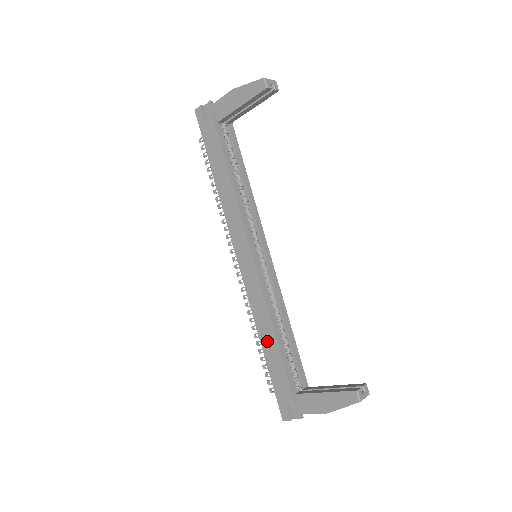
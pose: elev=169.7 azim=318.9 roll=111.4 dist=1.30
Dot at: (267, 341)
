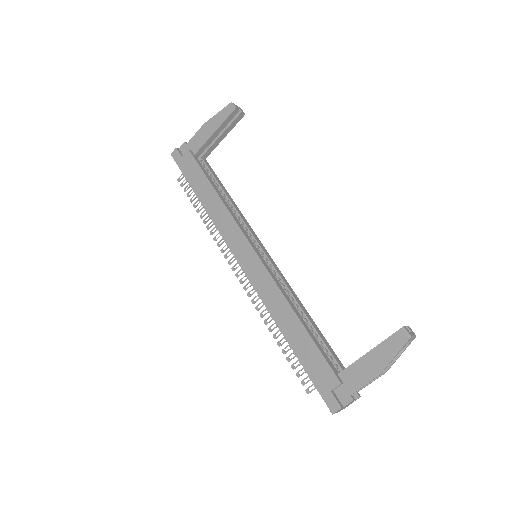
Dot at: (290, 329)
